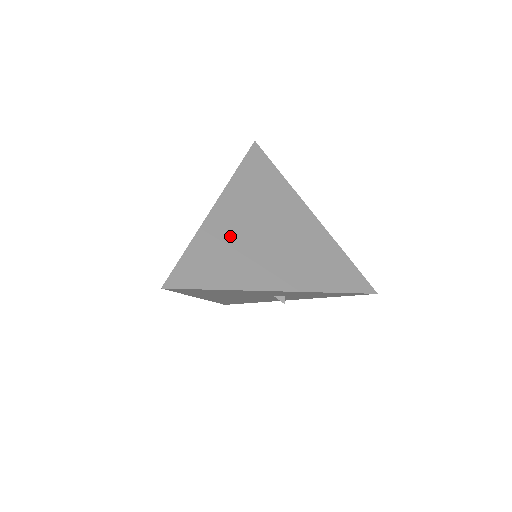
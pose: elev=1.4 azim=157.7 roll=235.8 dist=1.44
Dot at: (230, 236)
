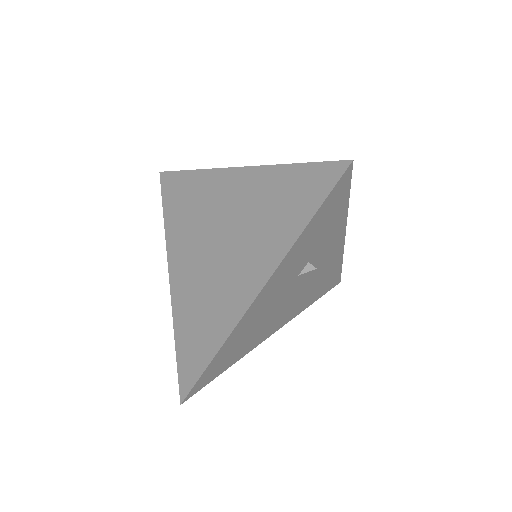
Dot at: (193, 290)
